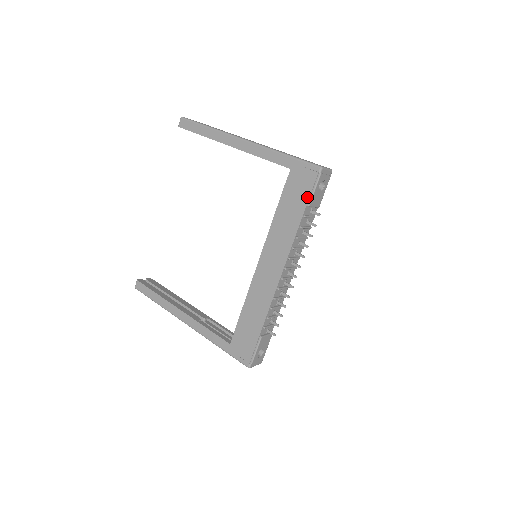
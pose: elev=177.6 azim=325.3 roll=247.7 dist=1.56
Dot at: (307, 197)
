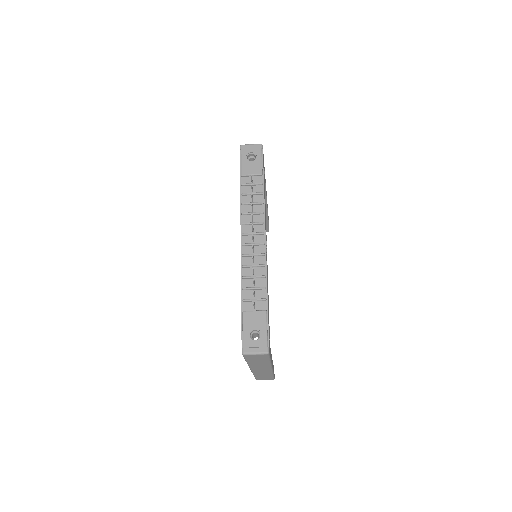
Dot at: (240, 171)
